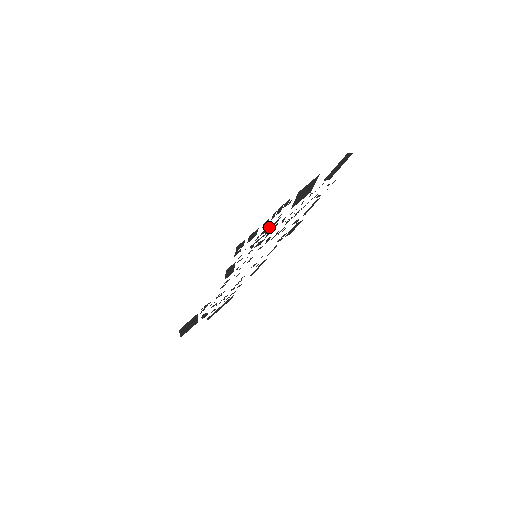
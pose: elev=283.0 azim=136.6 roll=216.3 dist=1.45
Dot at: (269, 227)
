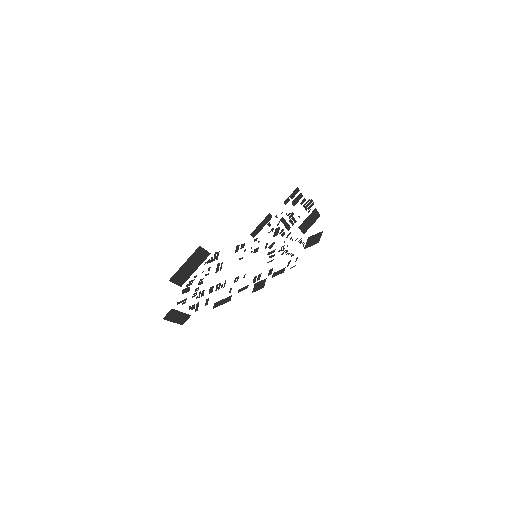
Dot at: (292, 218)
